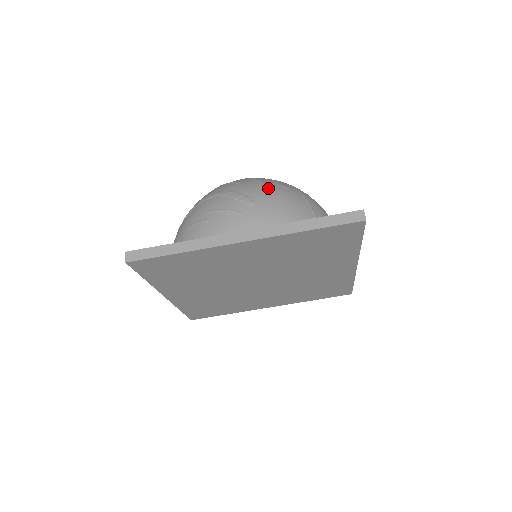
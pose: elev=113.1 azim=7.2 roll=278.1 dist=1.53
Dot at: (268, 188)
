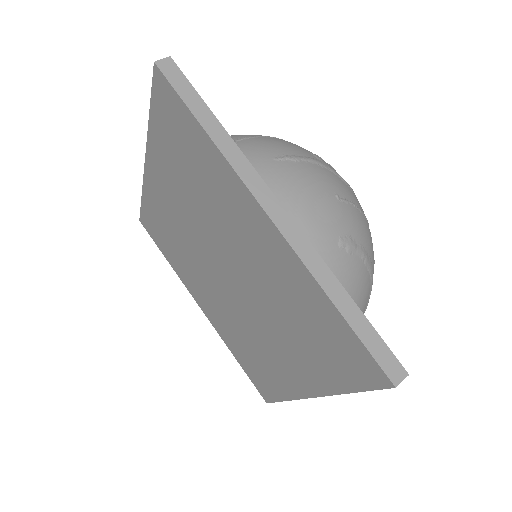
Dot at: occluded
